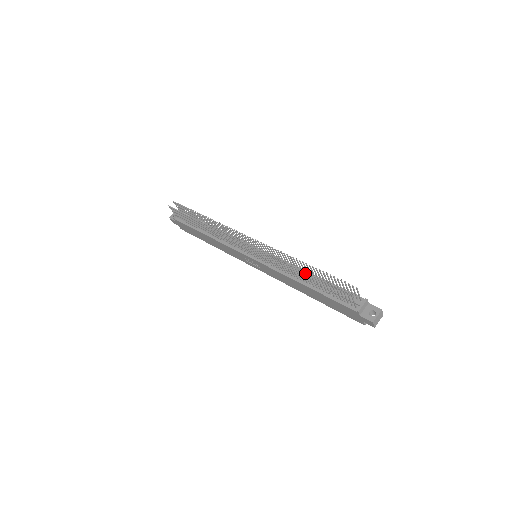
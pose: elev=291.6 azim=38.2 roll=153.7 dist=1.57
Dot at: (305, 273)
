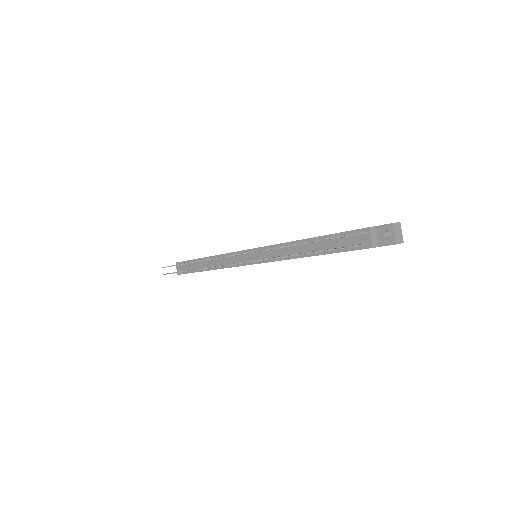
Dot at: (296, 255)
